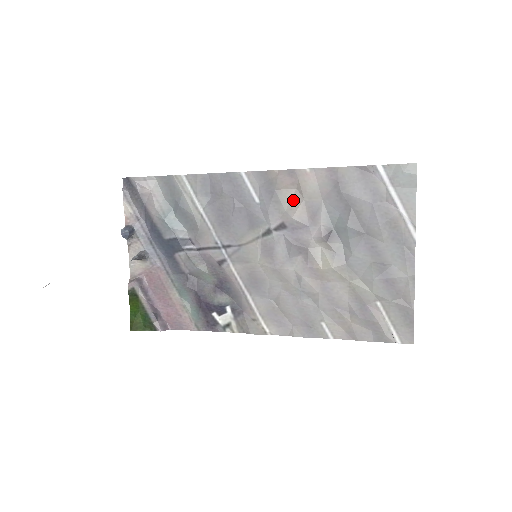
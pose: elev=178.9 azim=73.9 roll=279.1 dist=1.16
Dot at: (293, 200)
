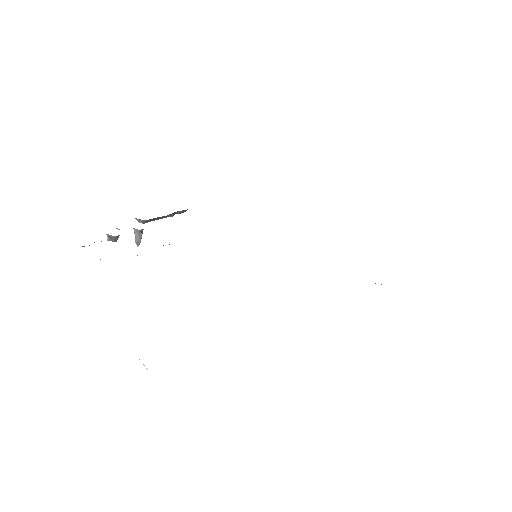
Dot at: occluded
